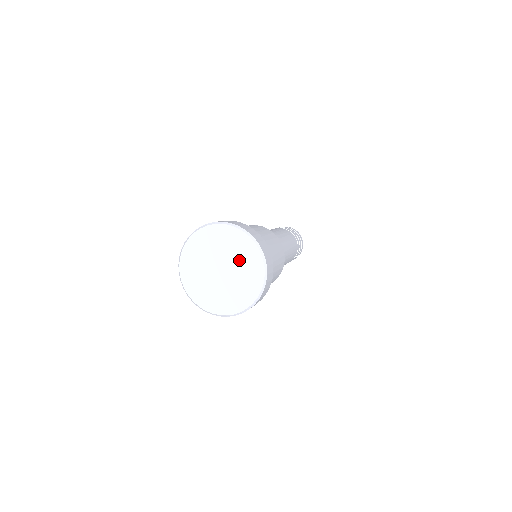
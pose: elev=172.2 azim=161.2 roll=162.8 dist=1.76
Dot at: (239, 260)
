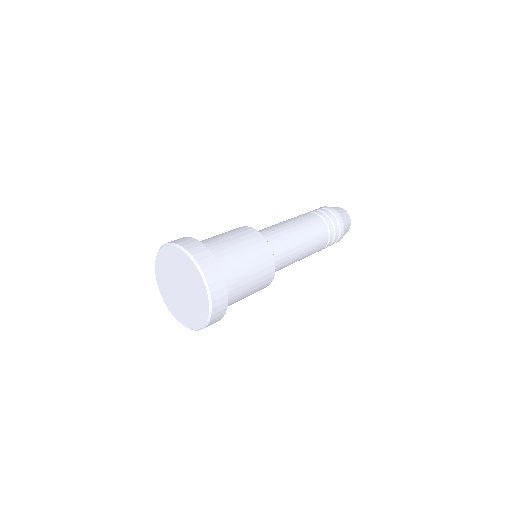
Dot at: (194, 300)
